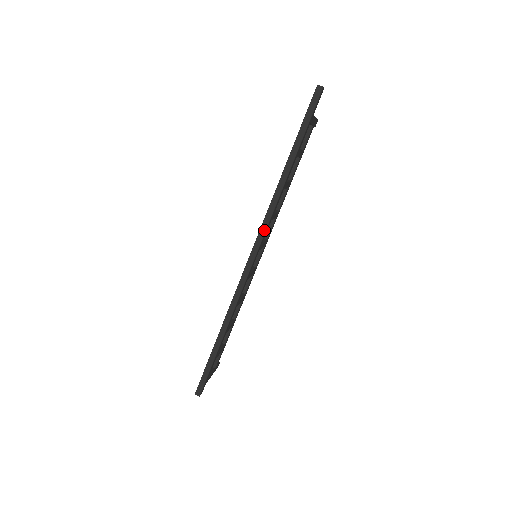
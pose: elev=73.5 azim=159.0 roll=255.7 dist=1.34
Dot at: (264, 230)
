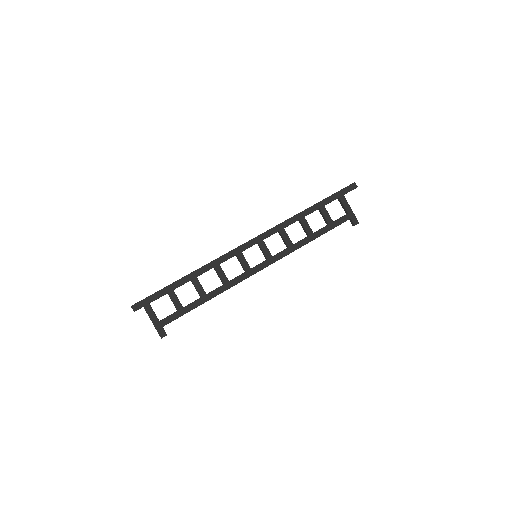
Dot at: (270, 229)
